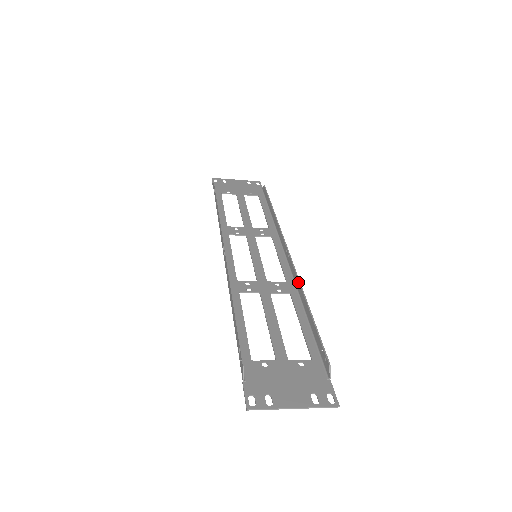
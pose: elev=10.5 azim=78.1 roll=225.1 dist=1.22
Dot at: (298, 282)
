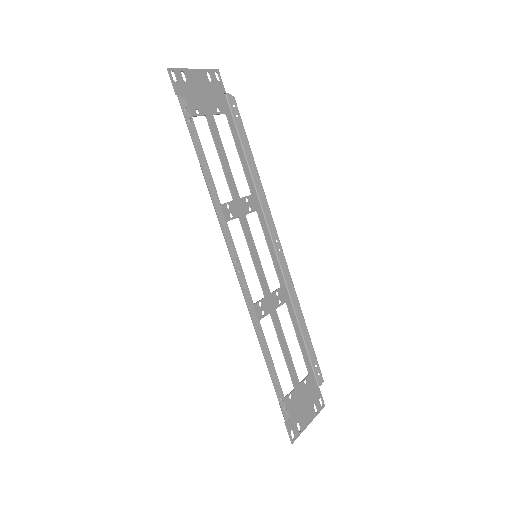
Dot at: (294, 292)
